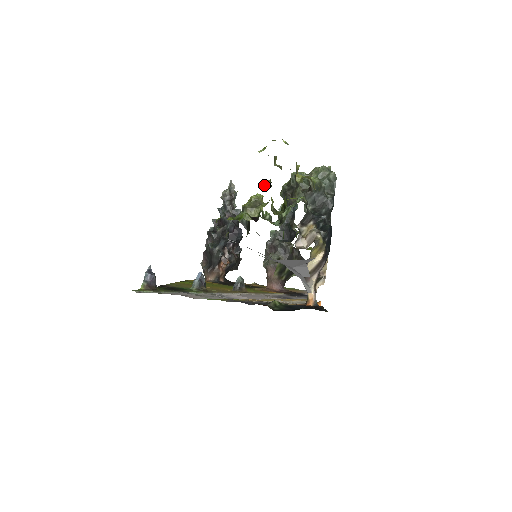
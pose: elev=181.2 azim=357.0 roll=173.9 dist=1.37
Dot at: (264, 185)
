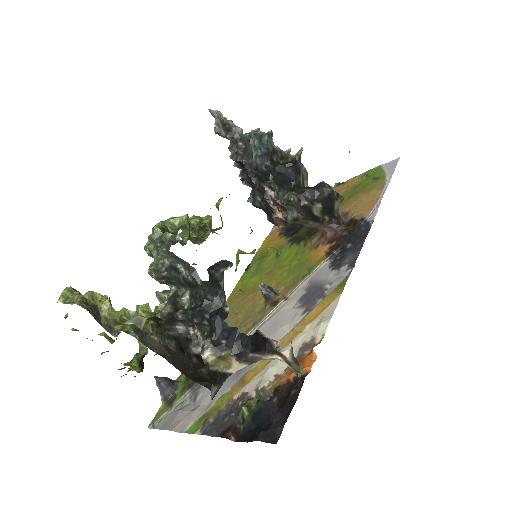
Dot at: occluded
